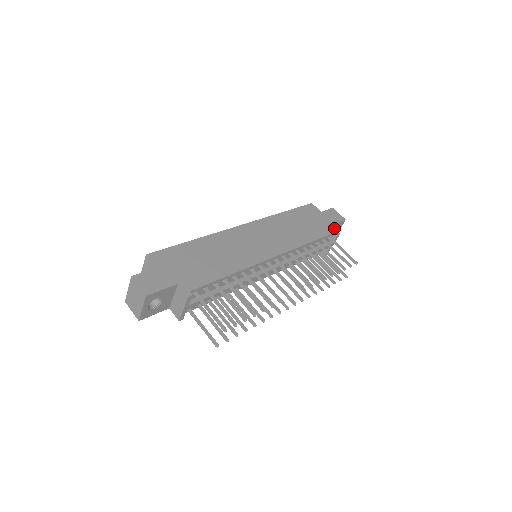
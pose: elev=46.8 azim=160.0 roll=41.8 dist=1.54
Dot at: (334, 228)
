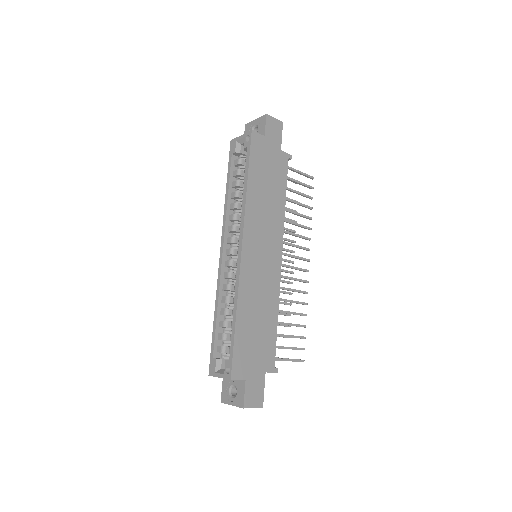
Dot at: occluded
